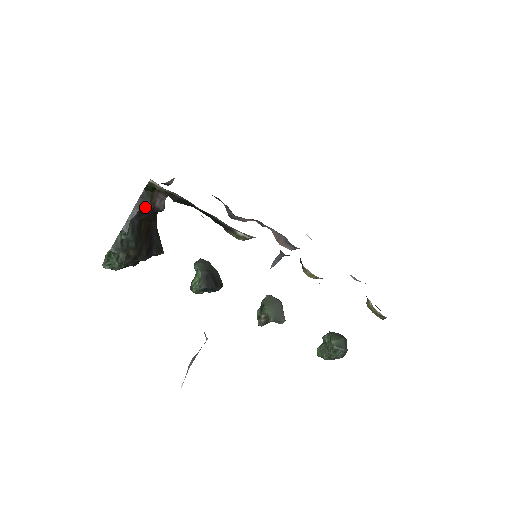
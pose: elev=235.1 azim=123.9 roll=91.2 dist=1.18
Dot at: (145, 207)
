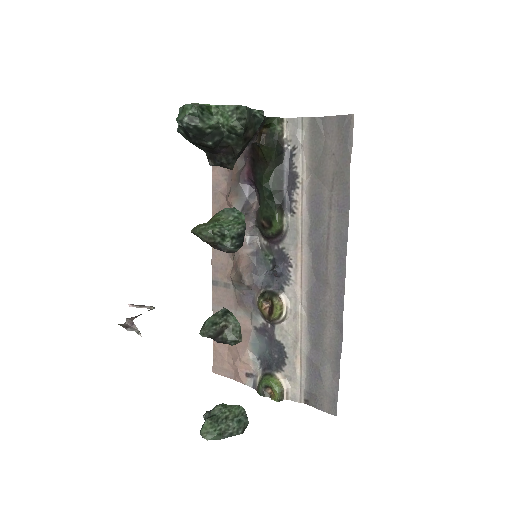
Dot at: (261, 125)
